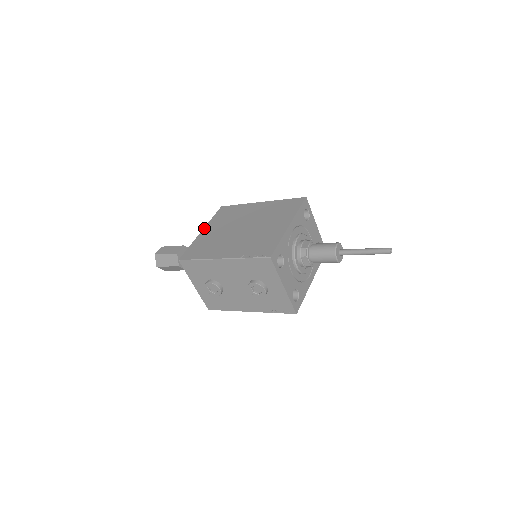
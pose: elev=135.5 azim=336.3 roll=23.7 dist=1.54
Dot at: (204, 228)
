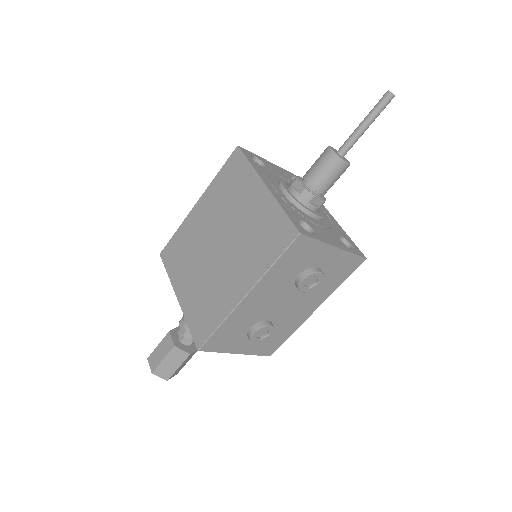
Dot at: (175, 292)
